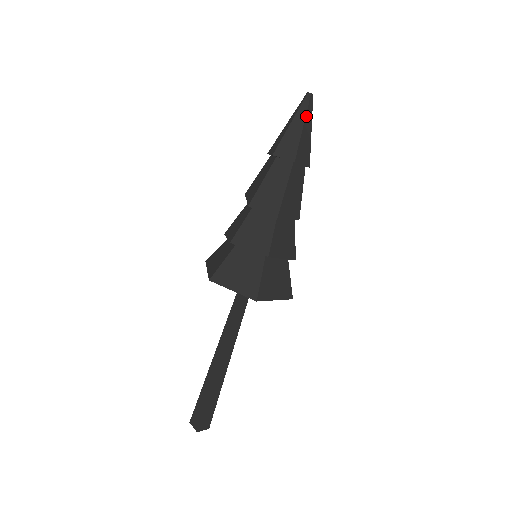
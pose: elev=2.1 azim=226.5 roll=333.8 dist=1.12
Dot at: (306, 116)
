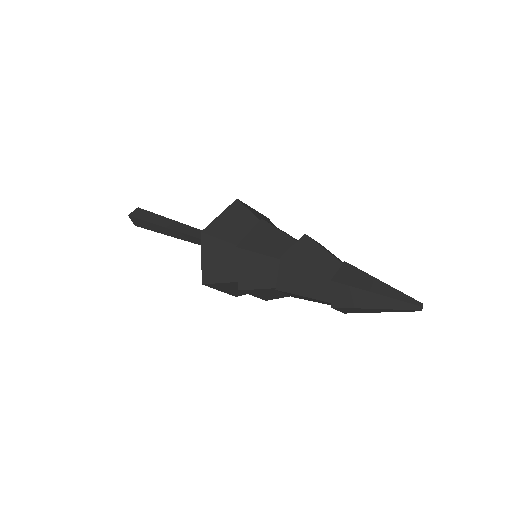
Dot at: (394, 311)
